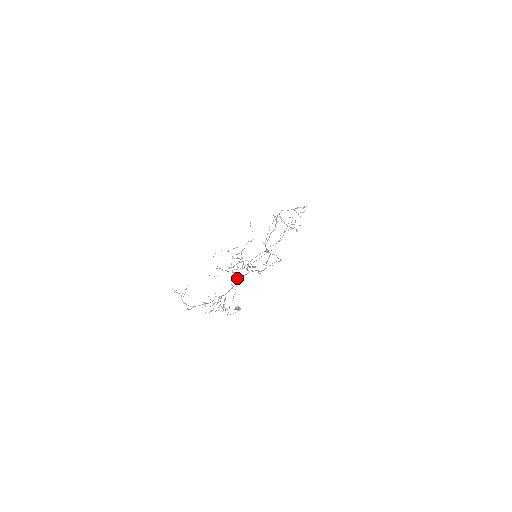
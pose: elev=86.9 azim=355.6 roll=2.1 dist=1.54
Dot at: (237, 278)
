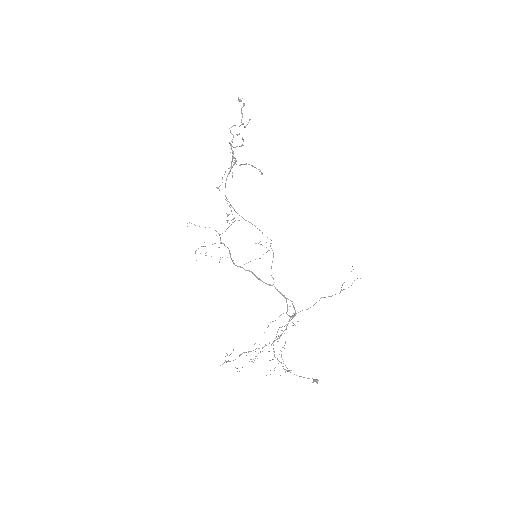
Dot at: occluded
